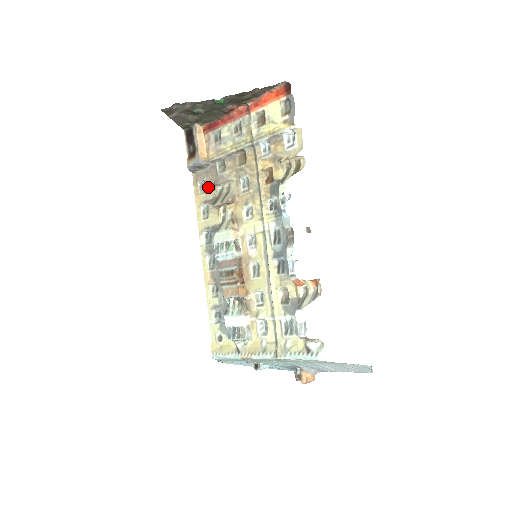
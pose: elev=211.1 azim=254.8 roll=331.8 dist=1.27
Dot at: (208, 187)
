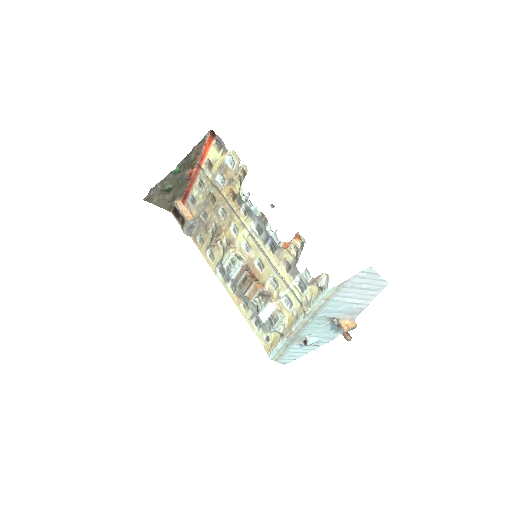
Dot at: (204, 237)
